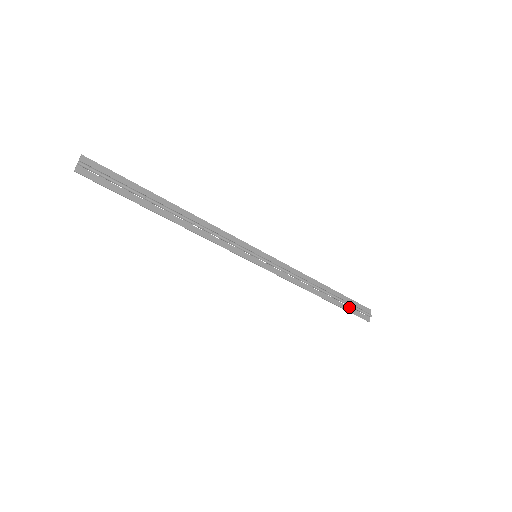
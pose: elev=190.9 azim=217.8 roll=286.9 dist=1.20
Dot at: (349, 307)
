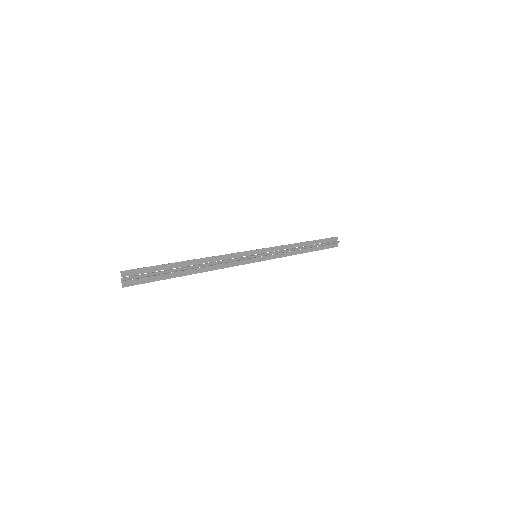
Dot at: (323, 246)
